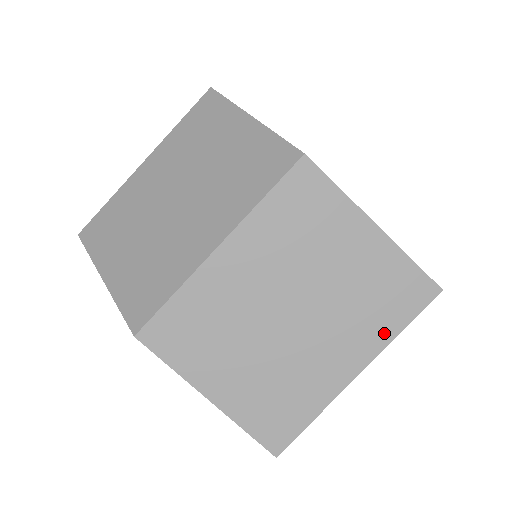
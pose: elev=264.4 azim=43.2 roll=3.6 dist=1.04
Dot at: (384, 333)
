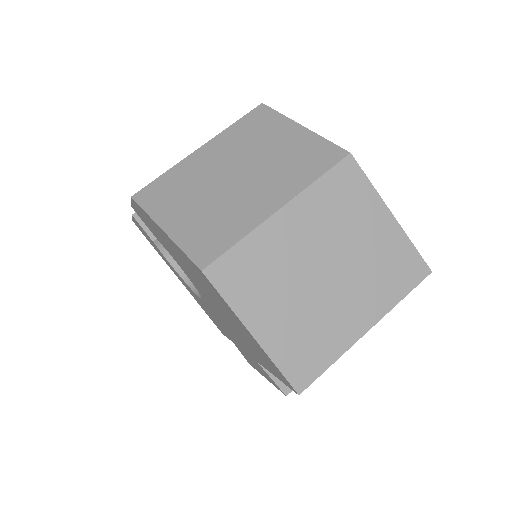
Dot at: (390, 299)
